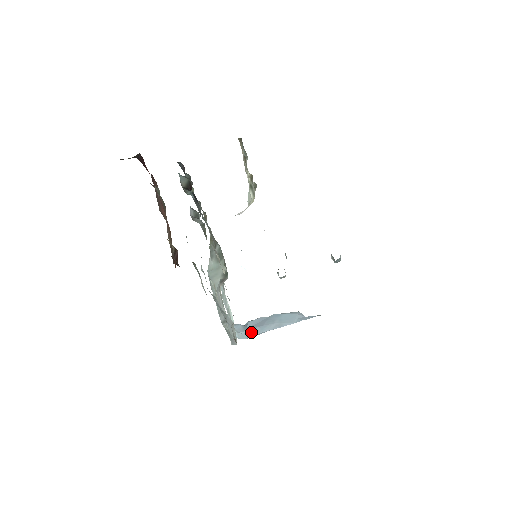
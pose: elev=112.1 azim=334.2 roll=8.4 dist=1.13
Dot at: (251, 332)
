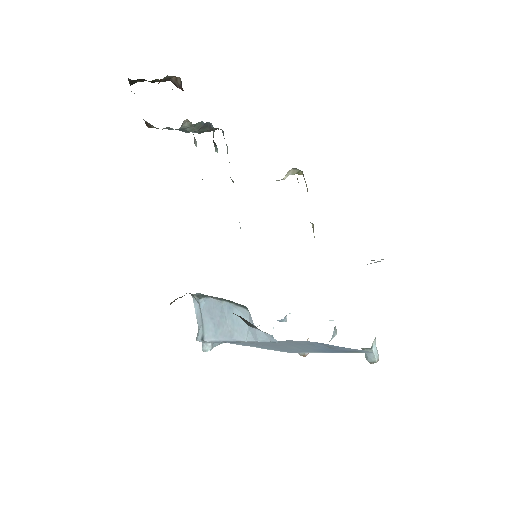
Dot at: (206, 331)
